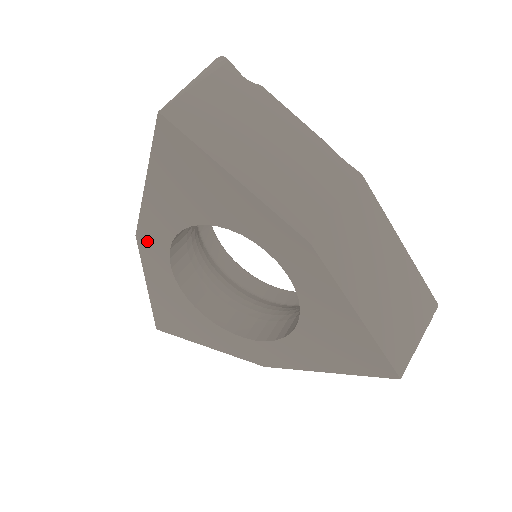
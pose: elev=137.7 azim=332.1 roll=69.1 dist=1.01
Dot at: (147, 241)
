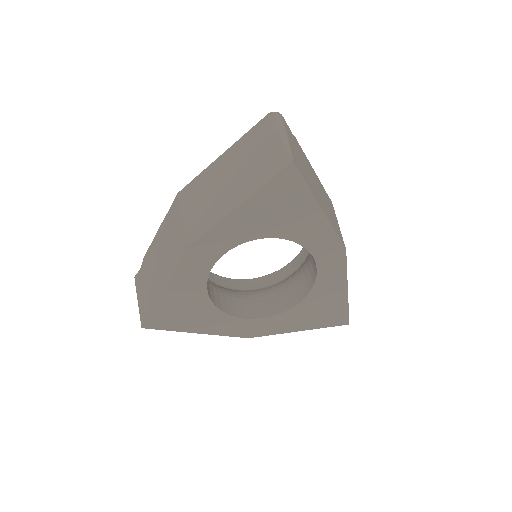
Dot at: (200, 250)
